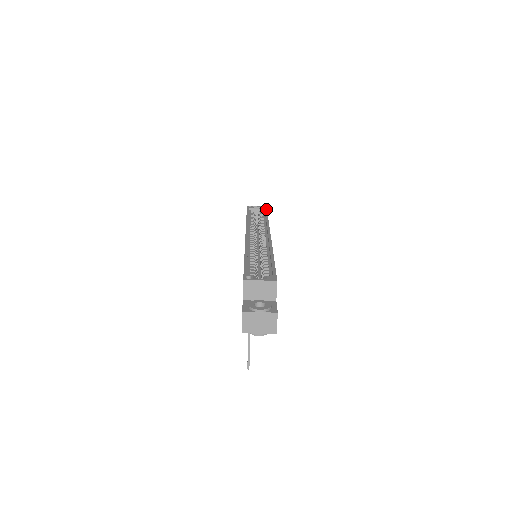
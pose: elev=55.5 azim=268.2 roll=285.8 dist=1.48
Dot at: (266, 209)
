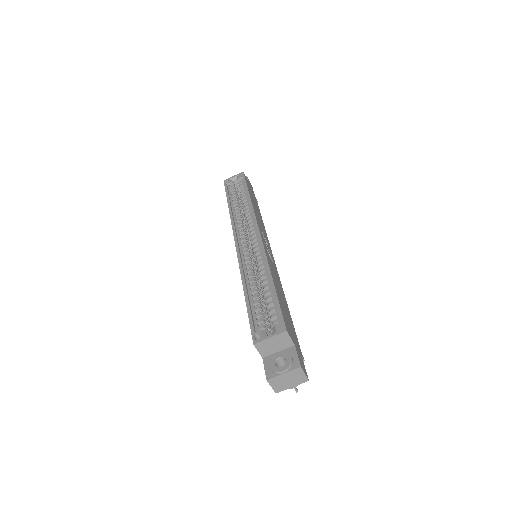
Dot at: (244, 179)
